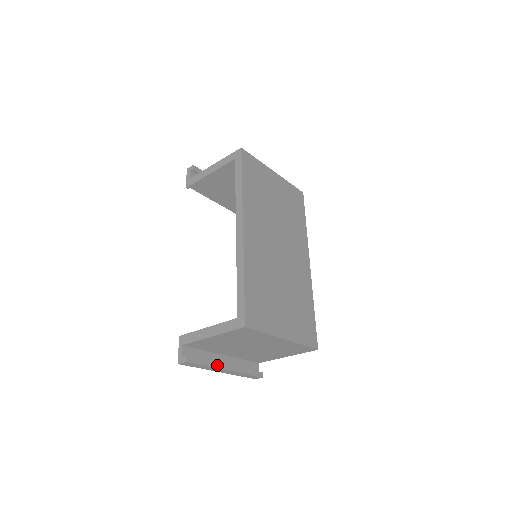
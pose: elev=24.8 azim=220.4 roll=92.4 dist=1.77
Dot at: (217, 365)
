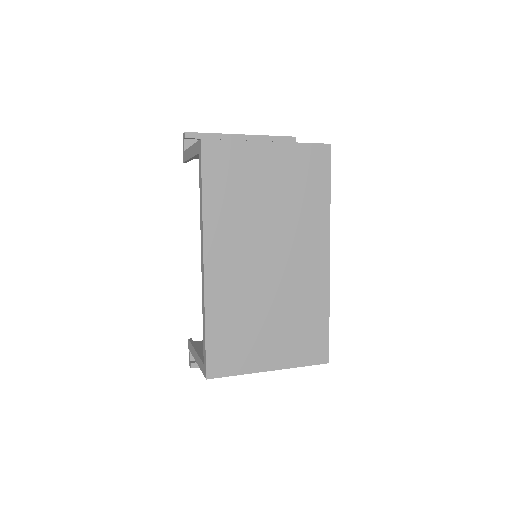
Dot at: occluded
